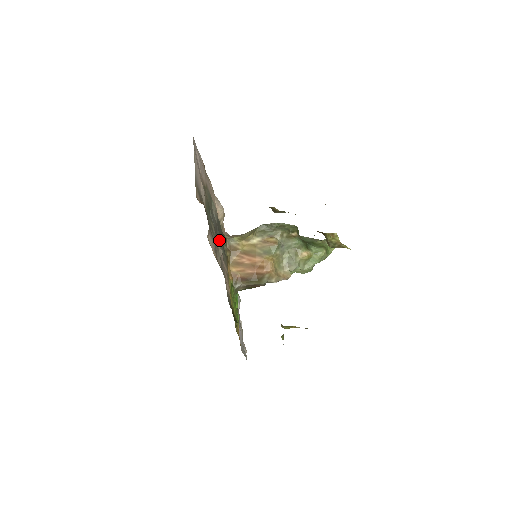
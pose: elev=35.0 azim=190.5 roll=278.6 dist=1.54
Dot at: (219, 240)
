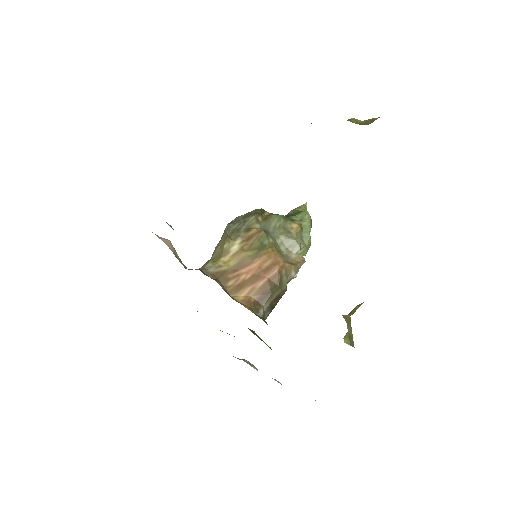
Dot at: occluded
